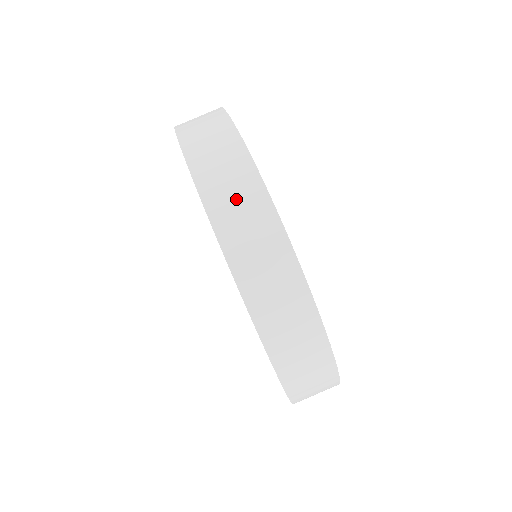
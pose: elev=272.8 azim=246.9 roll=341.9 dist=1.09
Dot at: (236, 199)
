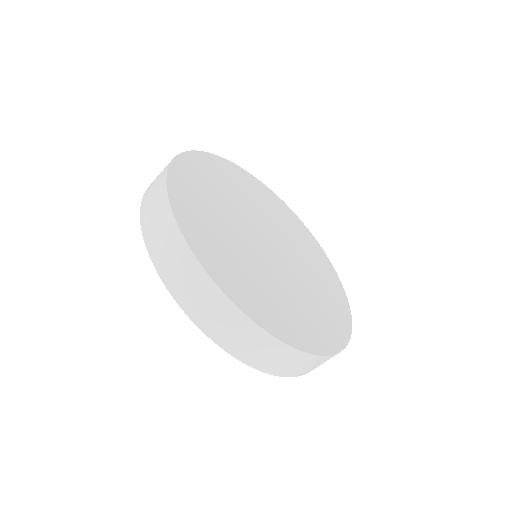
Dot at: (290, 365)
